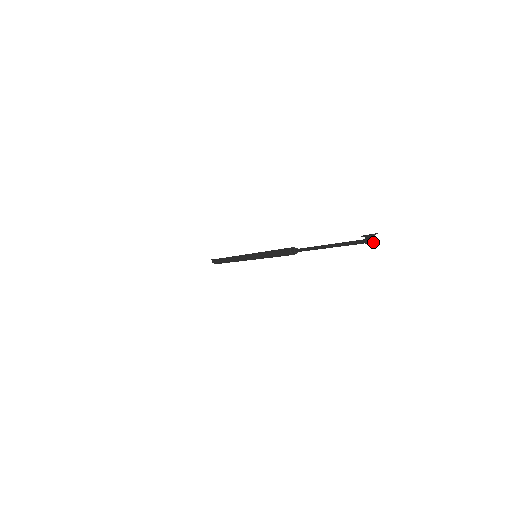
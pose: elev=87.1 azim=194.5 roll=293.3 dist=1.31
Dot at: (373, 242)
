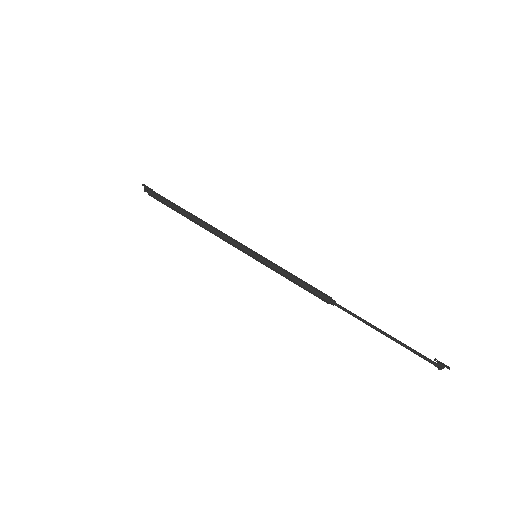
Dot at: (440, 368)
